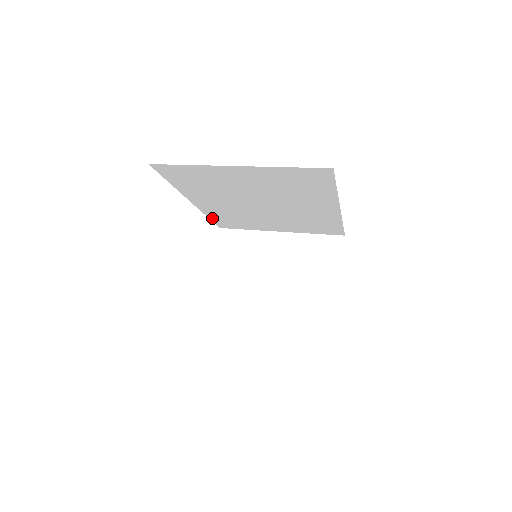
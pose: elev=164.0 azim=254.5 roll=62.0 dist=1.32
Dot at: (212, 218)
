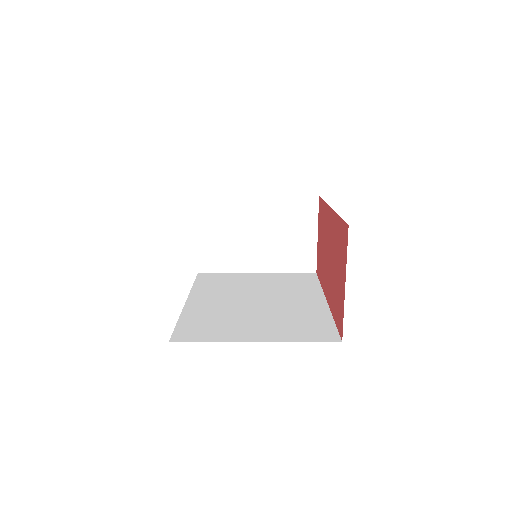
Dot at: occluded
